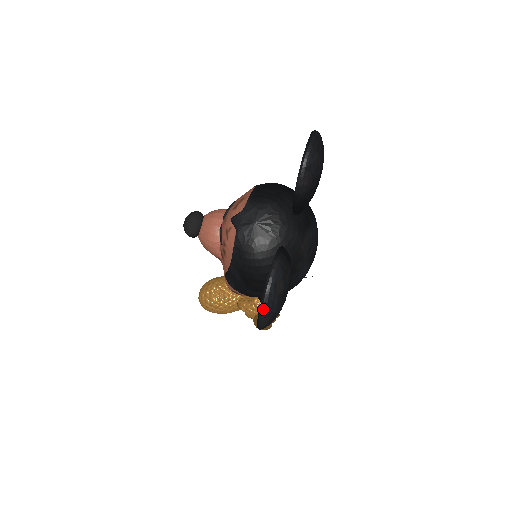
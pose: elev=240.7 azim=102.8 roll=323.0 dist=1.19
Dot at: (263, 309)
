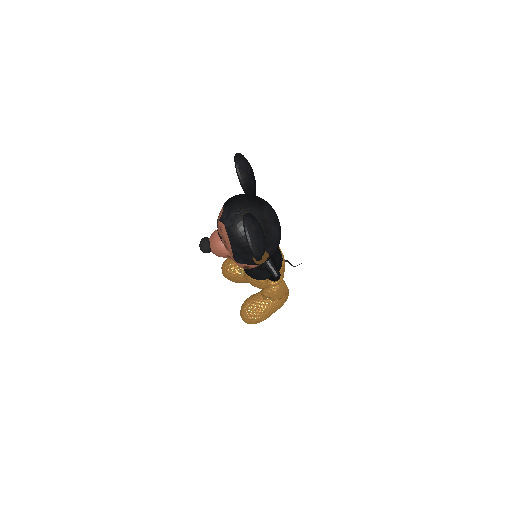
Dot at: (249, 241)
